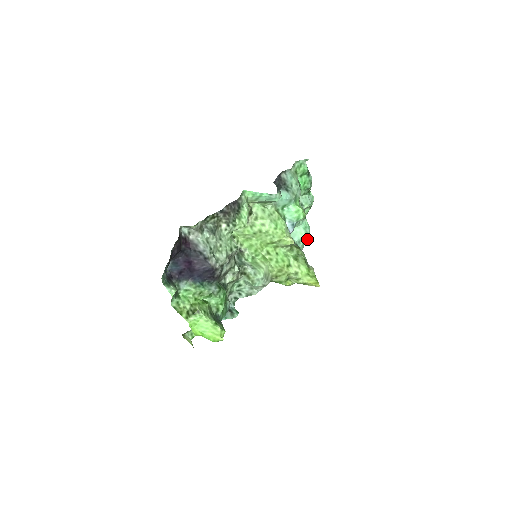
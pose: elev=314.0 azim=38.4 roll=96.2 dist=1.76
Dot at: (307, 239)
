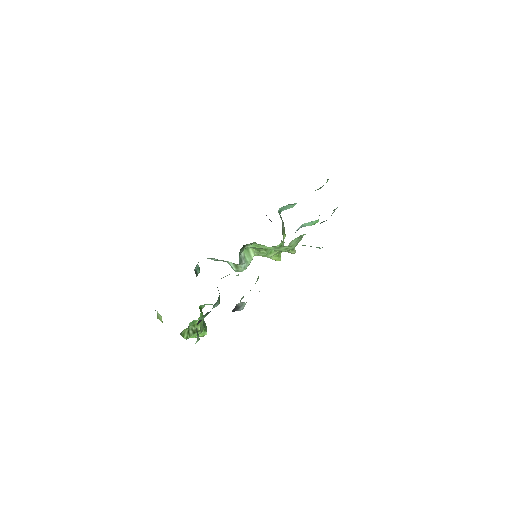
Dot at: occluded
